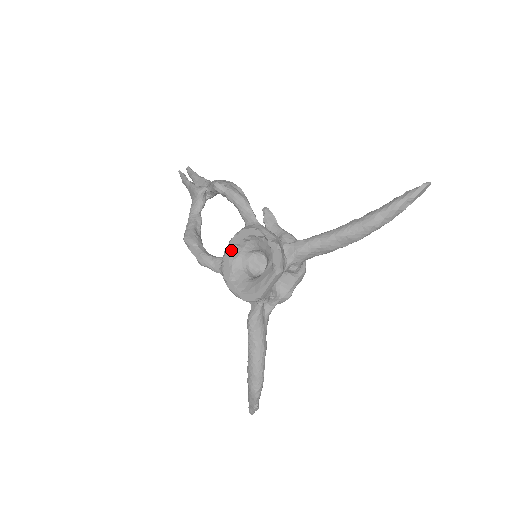
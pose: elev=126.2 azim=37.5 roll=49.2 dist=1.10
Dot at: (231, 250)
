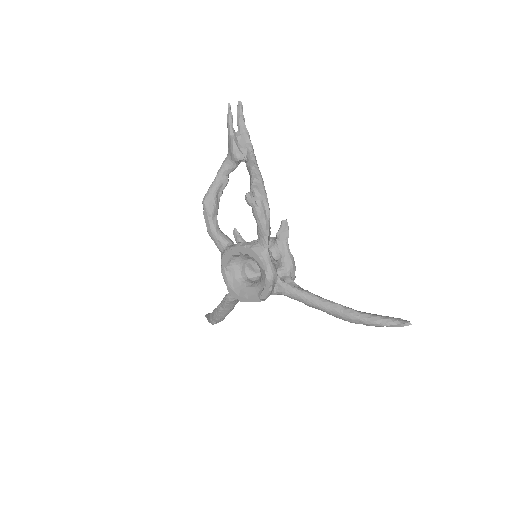
Dot at: (236, 252)
